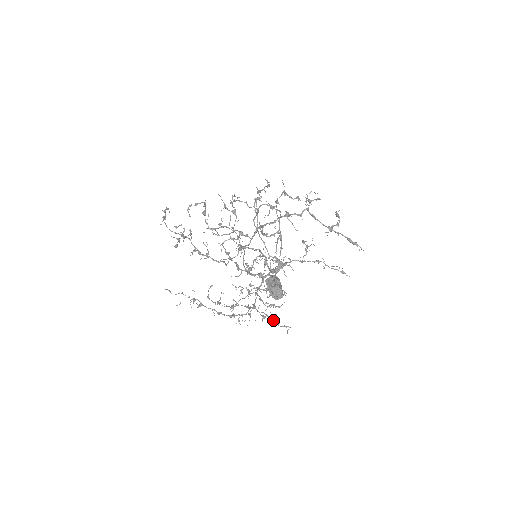
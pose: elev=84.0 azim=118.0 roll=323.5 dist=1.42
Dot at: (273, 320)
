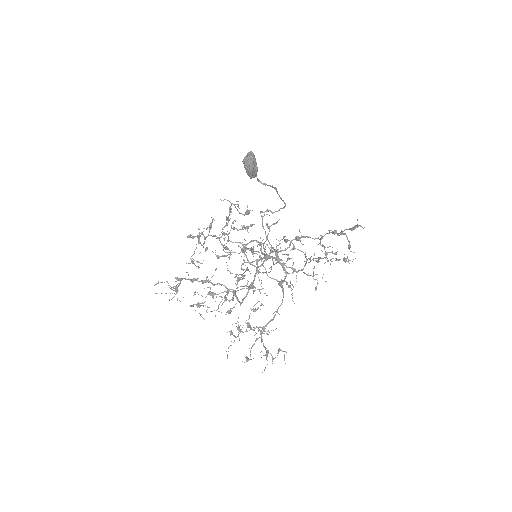
Dot at: (249, 287)
